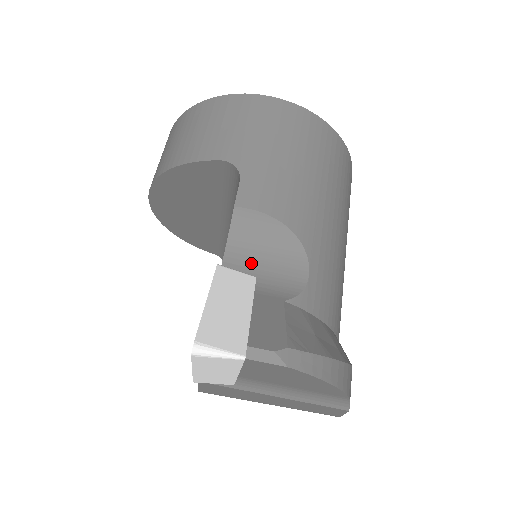
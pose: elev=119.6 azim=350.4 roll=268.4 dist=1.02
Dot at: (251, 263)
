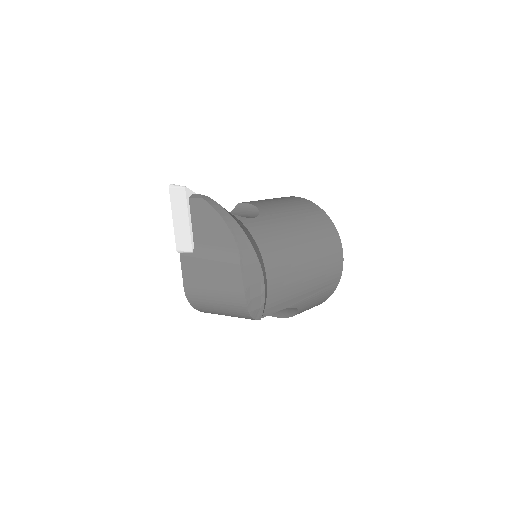
Dot at: occluded
